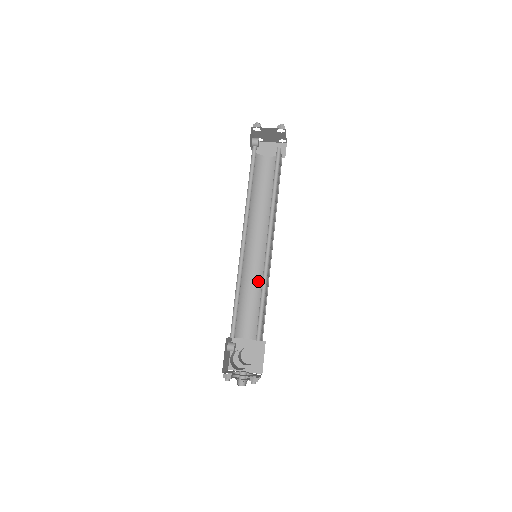
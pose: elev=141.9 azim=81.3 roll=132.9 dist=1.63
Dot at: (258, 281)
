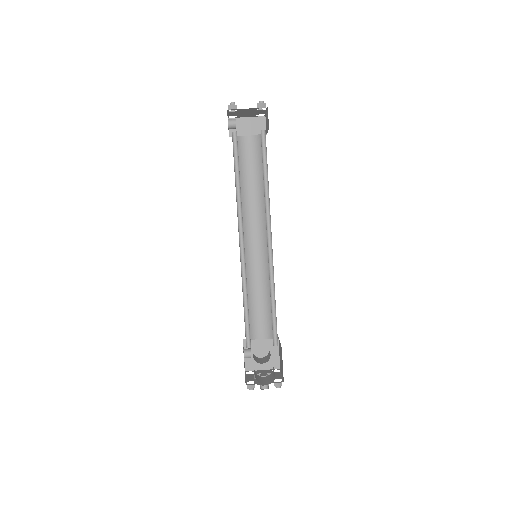
Dot at: (260, 279)
